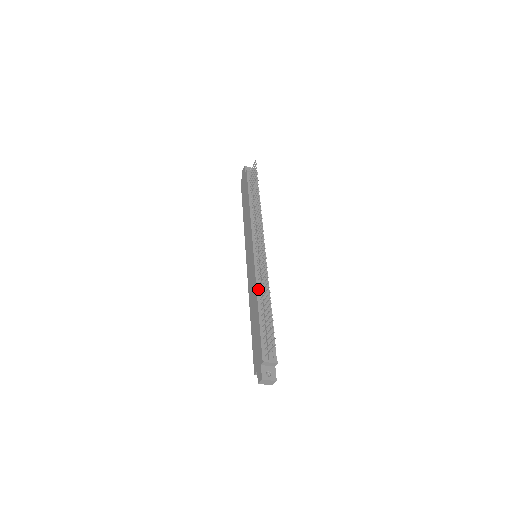
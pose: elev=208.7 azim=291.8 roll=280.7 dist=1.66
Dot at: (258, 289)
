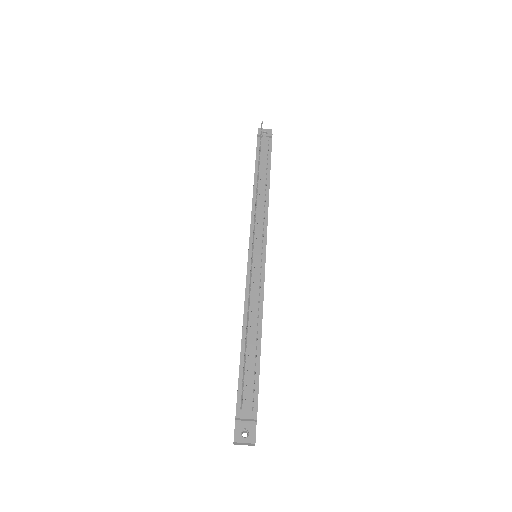
Dot at: (246, 307)
